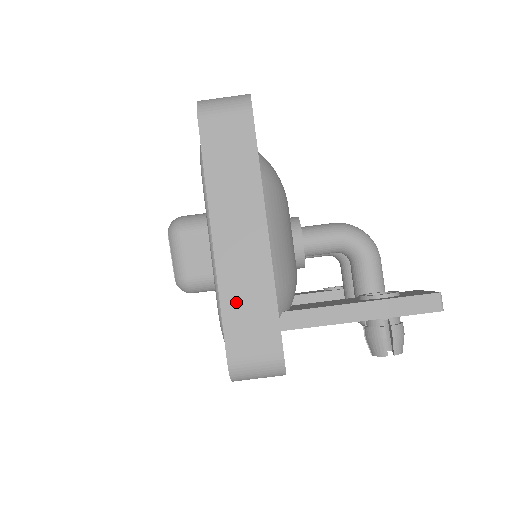
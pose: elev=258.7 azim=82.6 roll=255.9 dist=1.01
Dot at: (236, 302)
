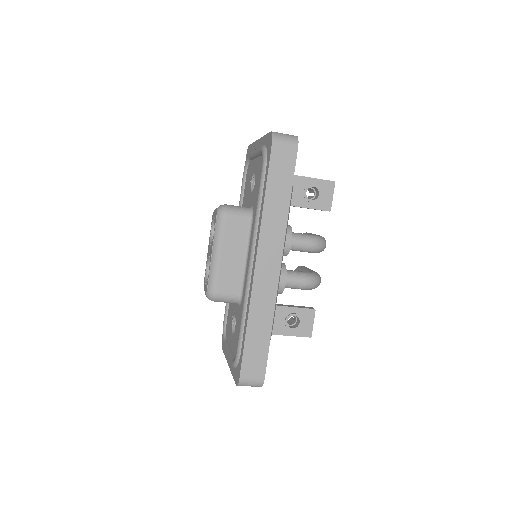
Dot at: occluded
